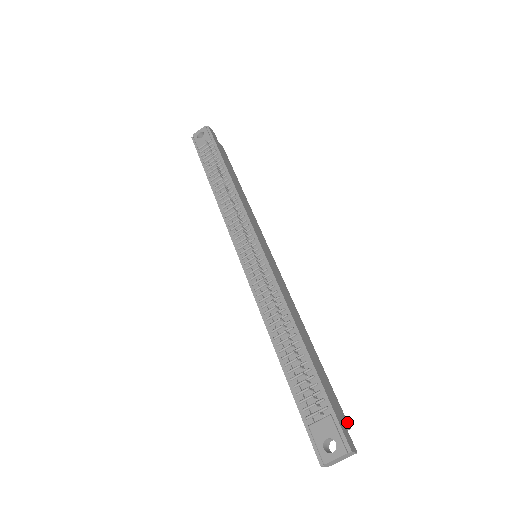
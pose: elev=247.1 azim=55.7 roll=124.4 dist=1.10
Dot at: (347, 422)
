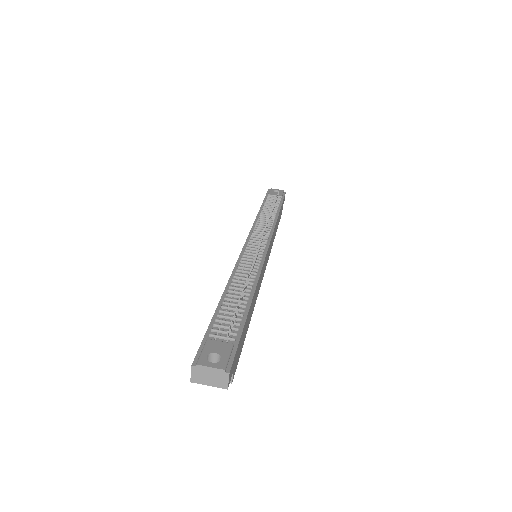
Dot at: occluded
